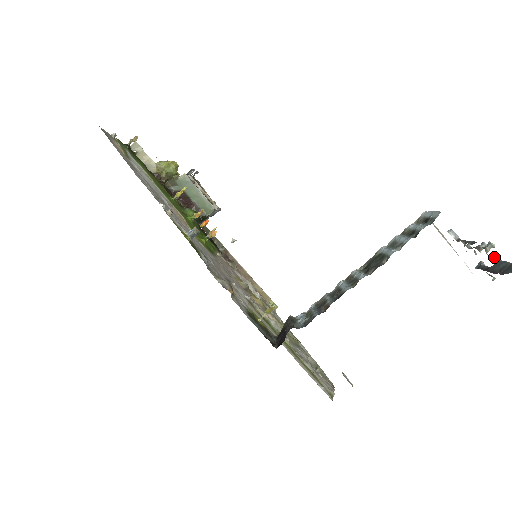
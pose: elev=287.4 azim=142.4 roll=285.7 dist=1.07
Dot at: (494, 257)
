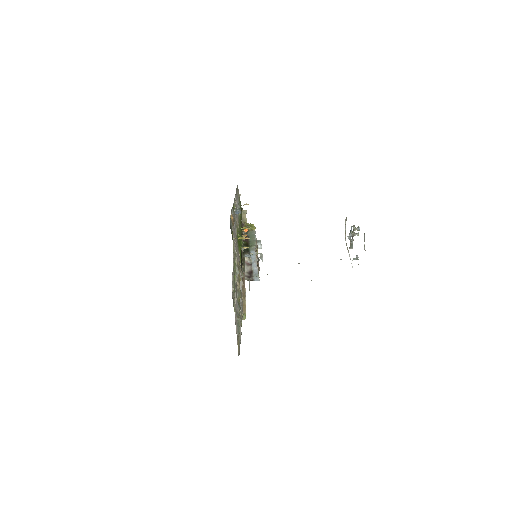
Dot at: occluded
